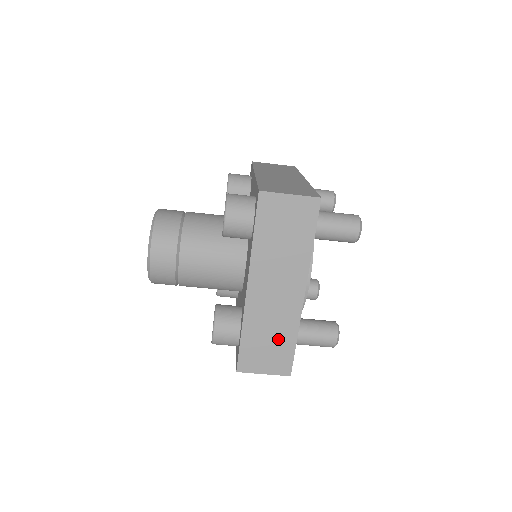
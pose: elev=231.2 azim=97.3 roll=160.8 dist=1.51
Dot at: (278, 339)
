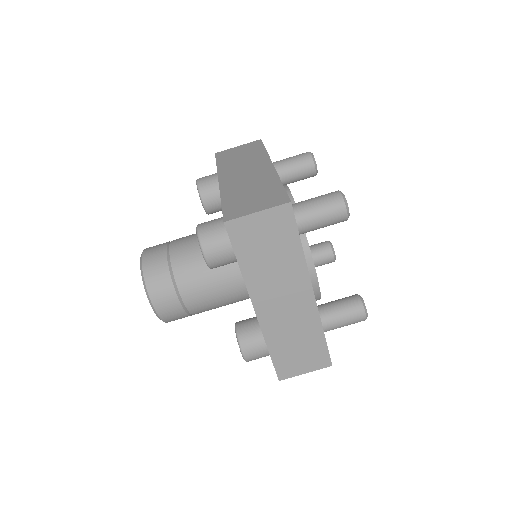
Dot at: (306, 341)
